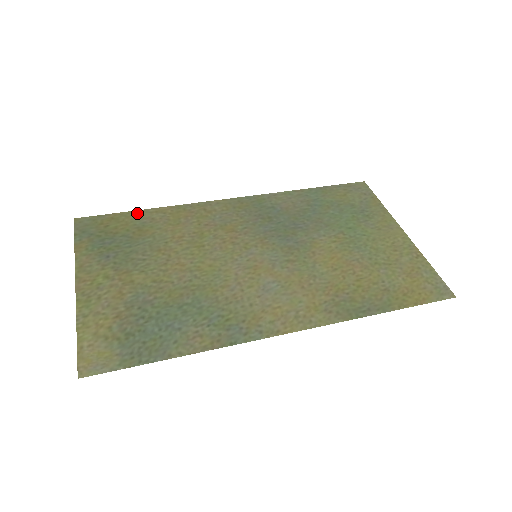
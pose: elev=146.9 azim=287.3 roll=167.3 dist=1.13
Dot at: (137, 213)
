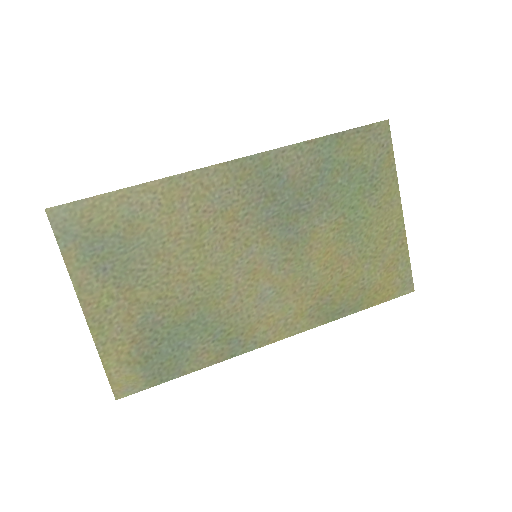
Dot at: (121, 195)
